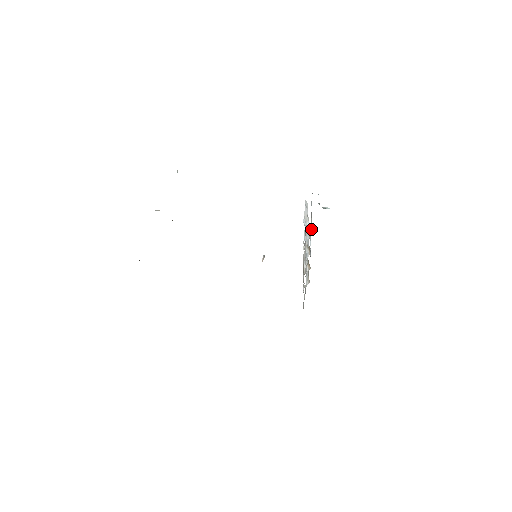
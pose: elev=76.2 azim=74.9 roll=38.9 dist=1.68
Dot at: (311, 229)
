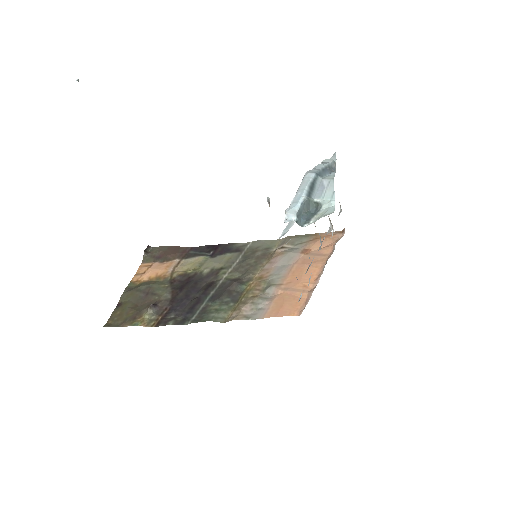
Dot at: occluded
